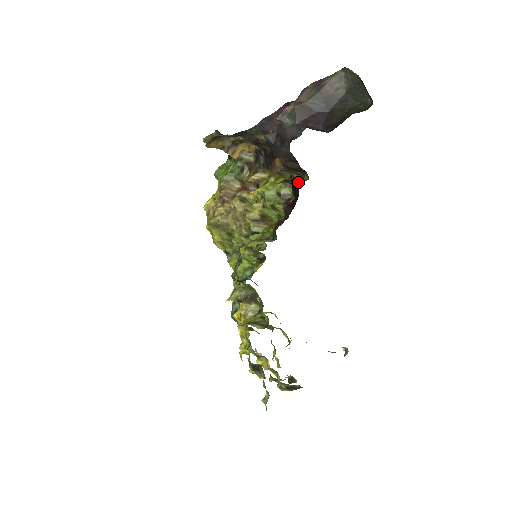
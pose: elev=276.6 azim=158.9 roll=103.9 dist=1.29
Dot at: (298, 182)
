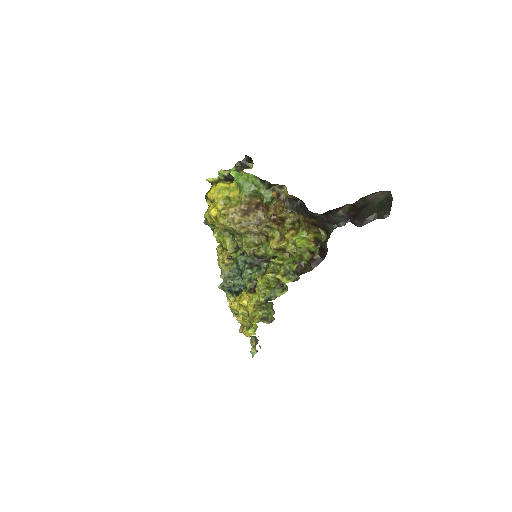
Dot at: (321, 241)
